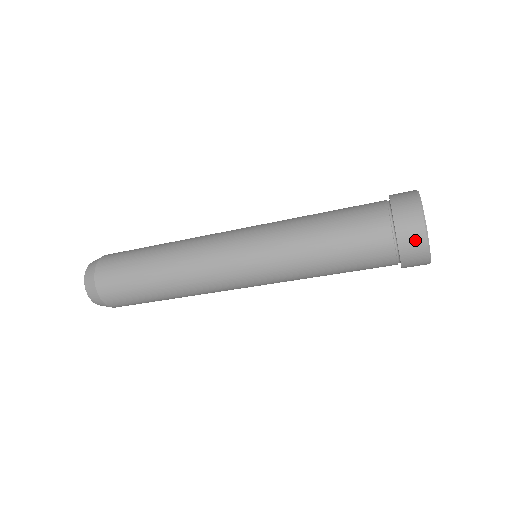
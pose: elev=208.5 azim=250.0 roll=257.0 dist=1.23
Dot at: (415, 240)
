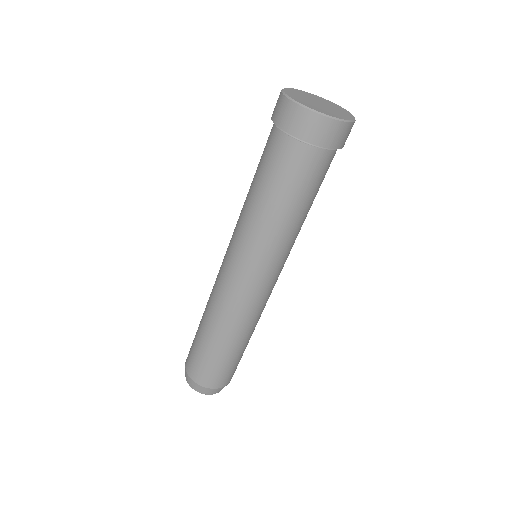
Dot at: (277, 102)
